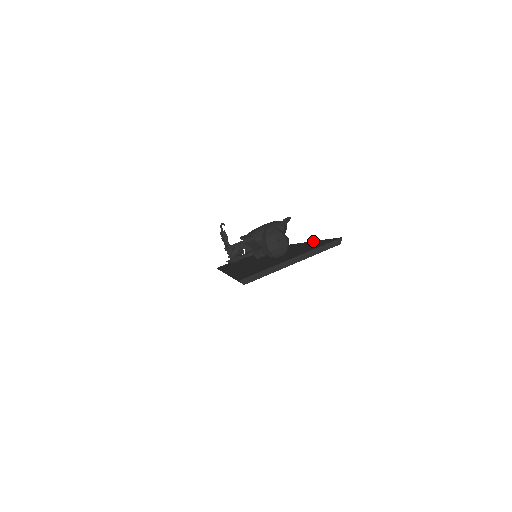
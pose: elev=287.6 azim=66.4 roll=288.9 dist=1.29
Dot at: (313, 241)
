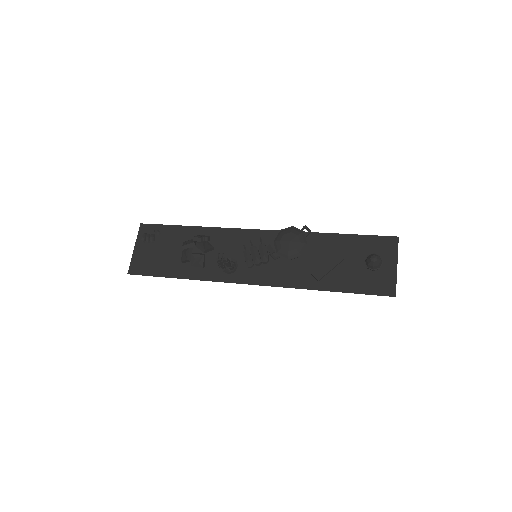
Dot at: (338, 234)
